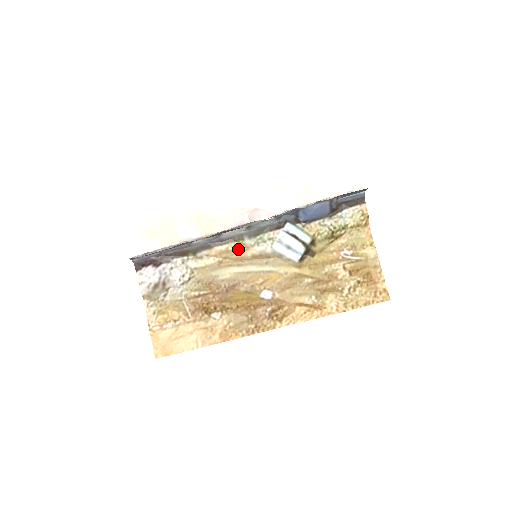
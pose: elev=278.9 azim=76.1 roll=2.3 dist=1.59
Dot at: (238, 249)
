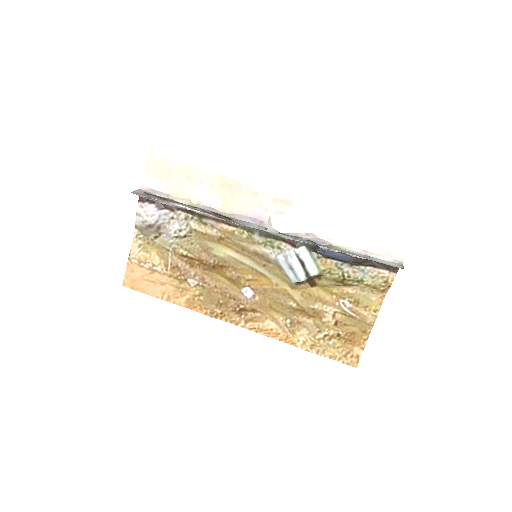
Dot at: (244, 238)
